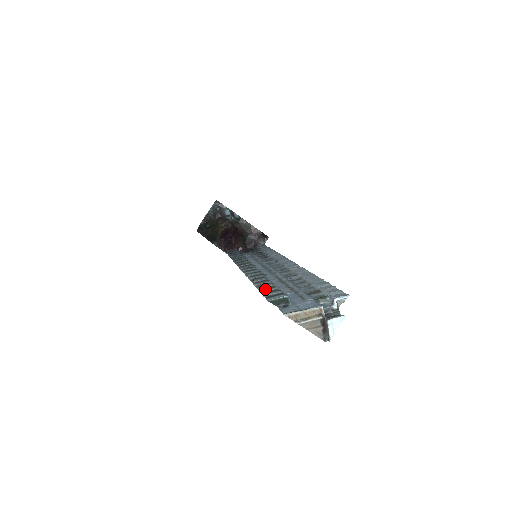
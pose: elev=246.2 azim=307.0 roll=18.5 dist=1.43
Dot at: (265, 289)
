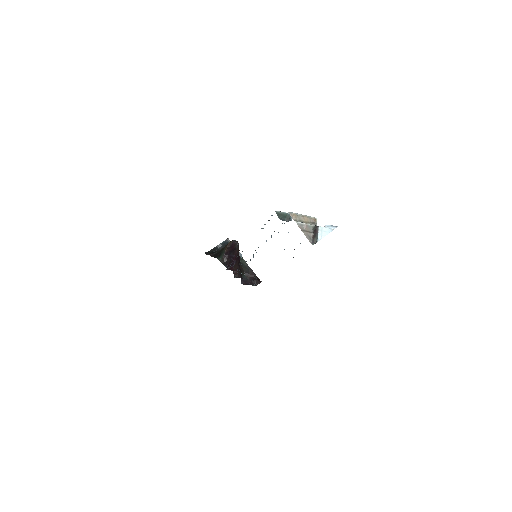
Dot at: occluded
